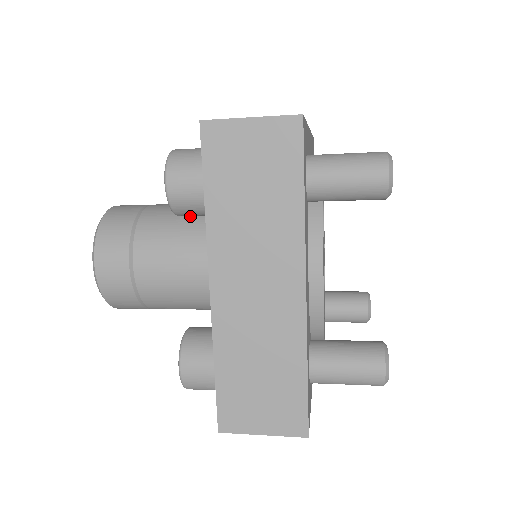
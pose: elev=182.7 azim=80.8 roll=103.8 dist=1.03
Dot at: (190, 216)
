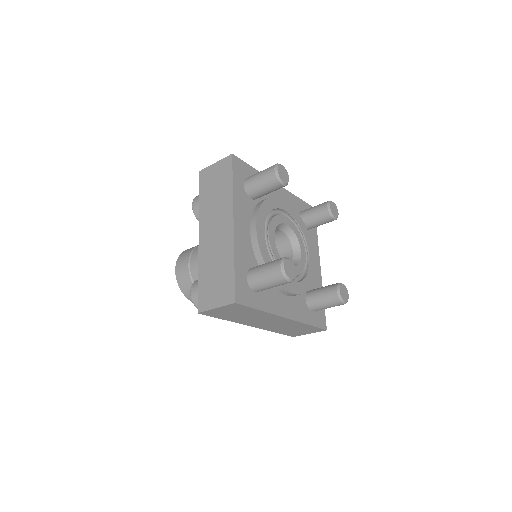
Dot at: occluded
